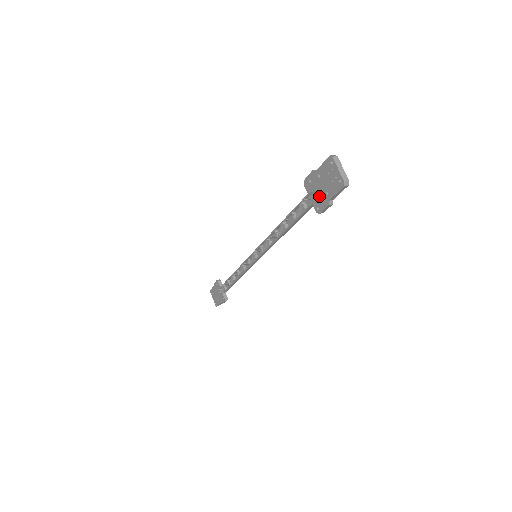
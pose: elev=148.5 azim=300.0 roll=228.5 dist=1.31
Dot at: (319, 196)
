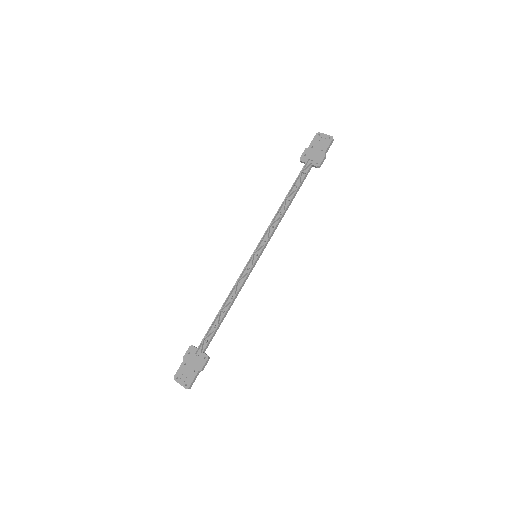
Dot at: (316, 156)
